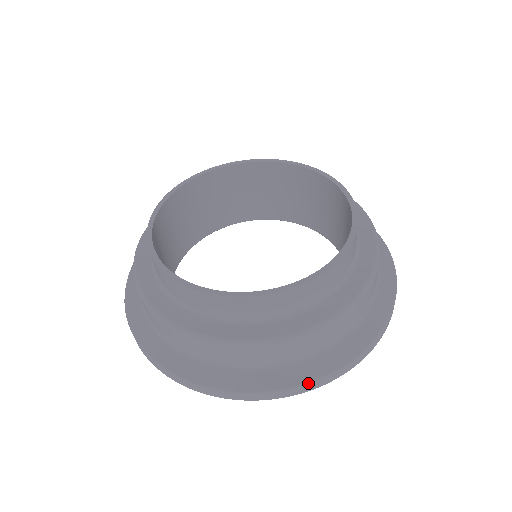
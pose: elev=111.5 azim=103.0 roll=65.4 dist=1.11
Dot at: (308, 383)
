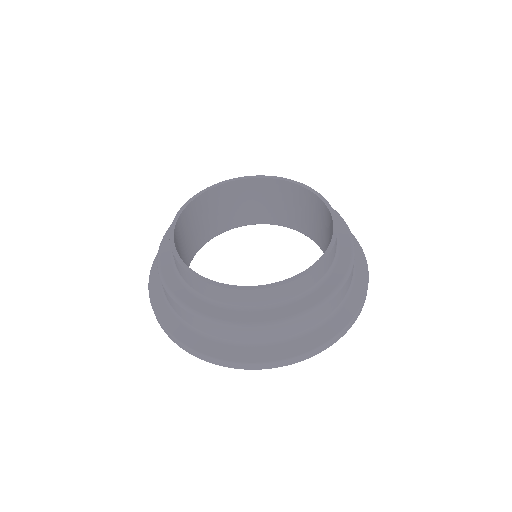
Dot at: (214, 358)
